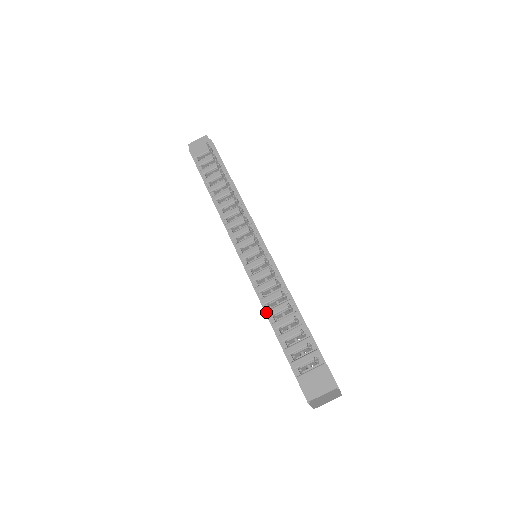
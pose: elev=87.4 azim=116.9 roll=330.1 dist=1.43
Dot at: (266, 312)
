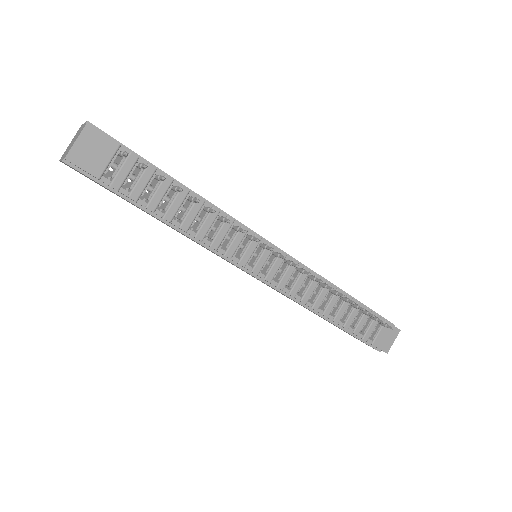
Dot at: (315, 312)
